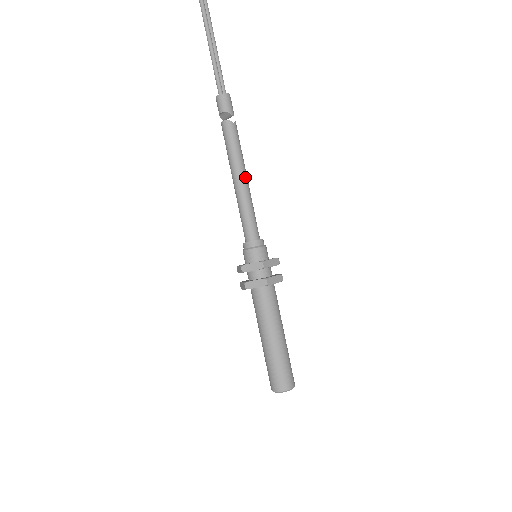
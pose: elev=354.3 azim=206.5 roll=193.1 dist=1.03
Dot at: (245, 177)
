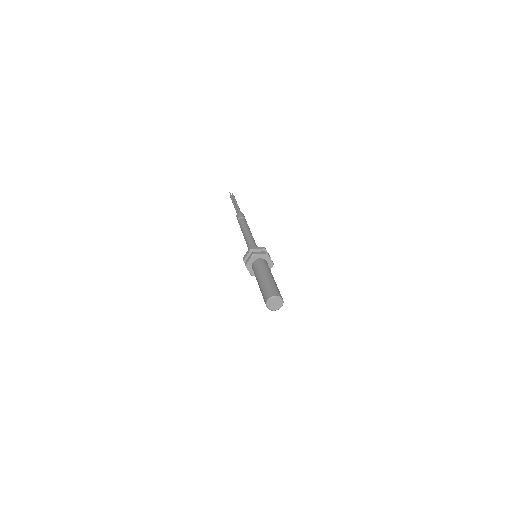
Dot at: (248, 231)
